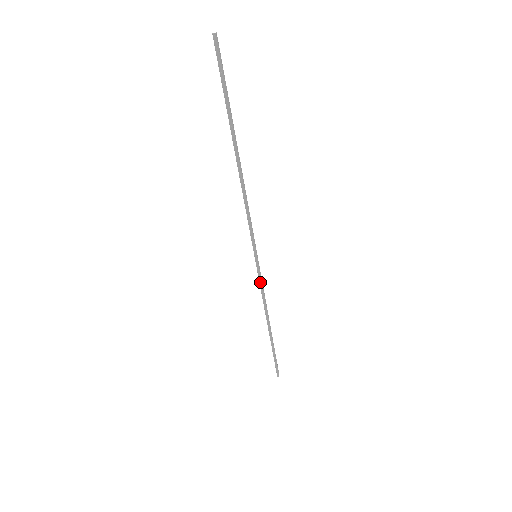
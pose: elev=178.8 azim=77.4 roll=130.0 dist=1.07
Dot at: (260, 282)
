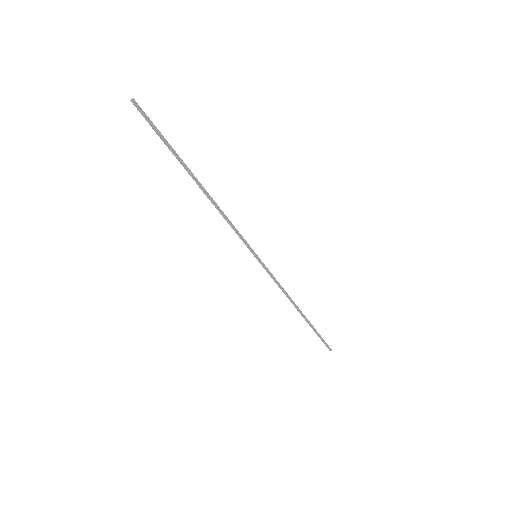
Dot at: (271, 276)
